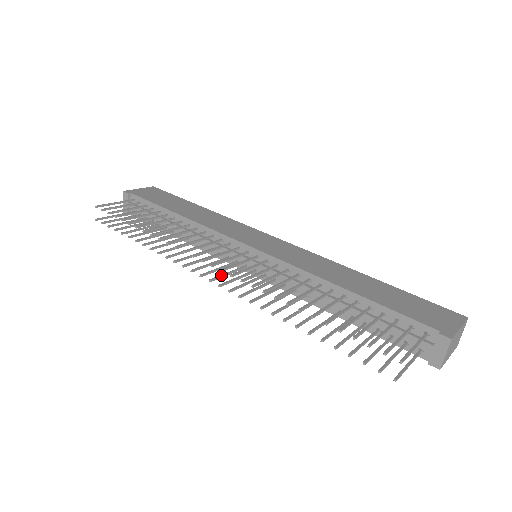
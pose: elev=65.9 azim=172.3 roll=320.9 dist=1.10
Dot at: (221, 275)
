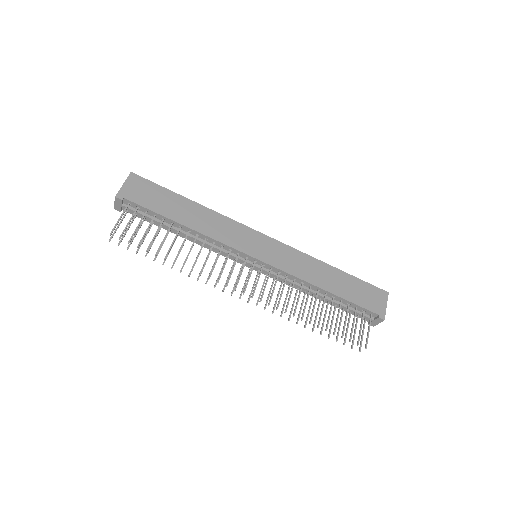
Dot at: (243, 288)
